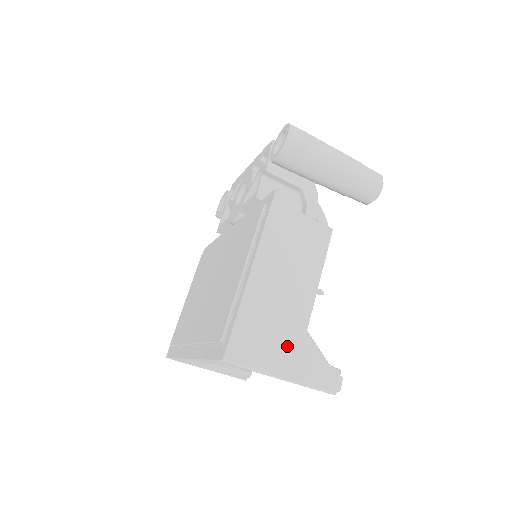
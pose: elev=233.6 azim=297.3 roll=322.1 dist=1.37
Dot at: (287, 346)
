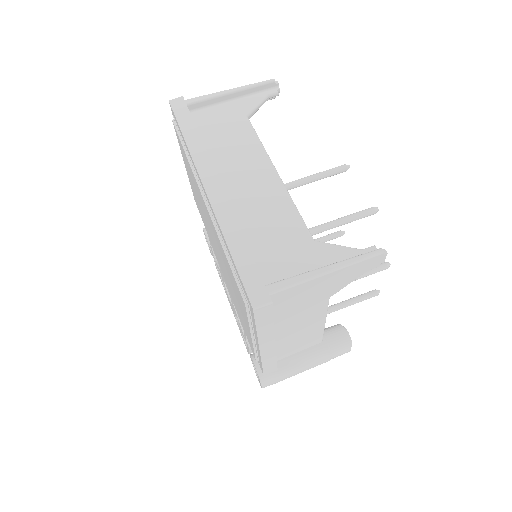
Dot at: occluded
